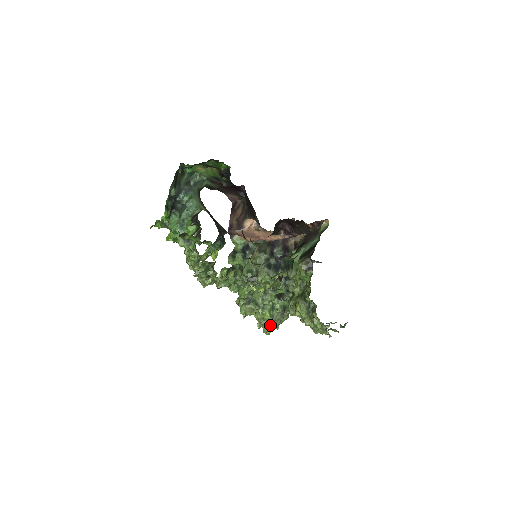
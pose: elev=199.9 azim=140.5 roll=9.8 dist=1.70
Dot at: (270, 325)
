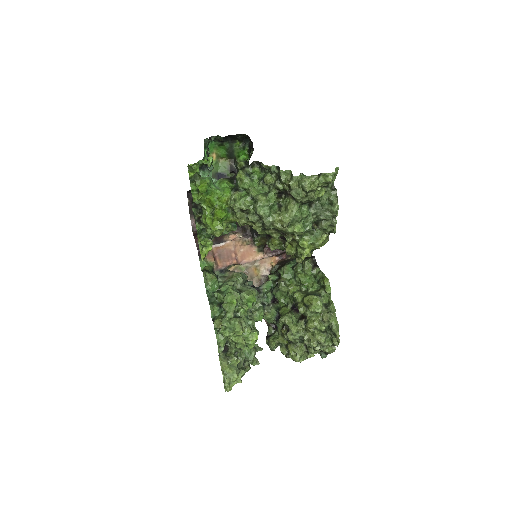
Dot at: (237, 371)
